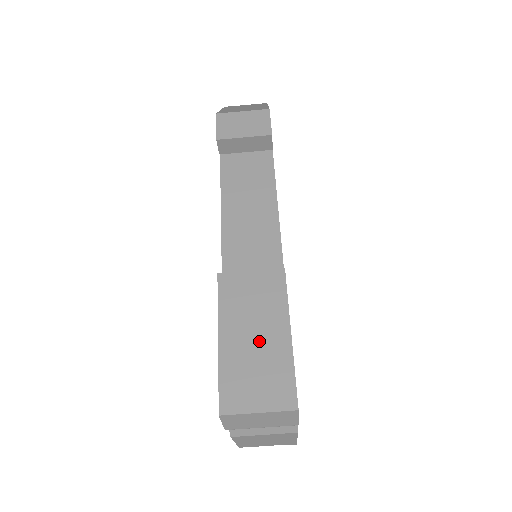
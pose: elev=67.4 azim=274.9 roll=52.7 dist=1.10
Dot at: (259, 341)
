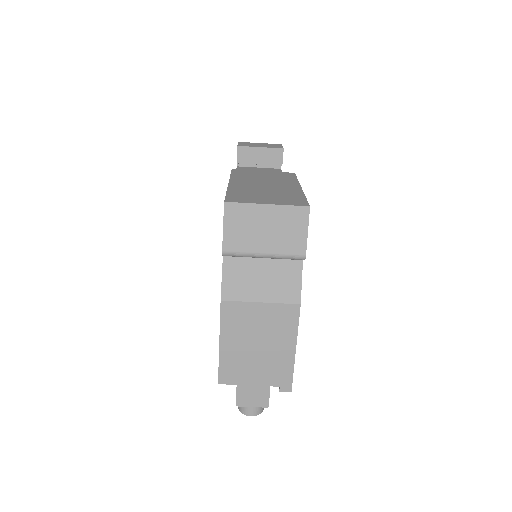
Dot at: (269, 186)
